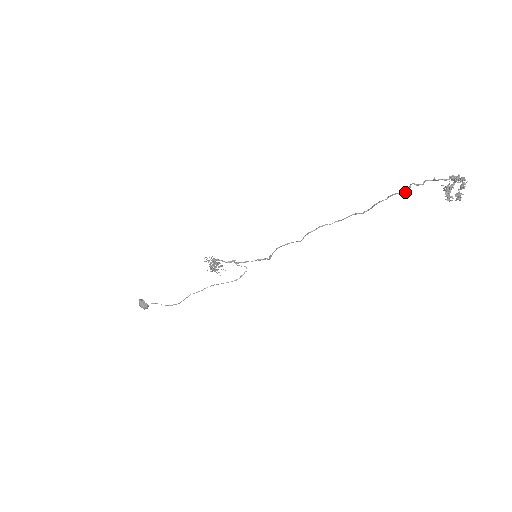
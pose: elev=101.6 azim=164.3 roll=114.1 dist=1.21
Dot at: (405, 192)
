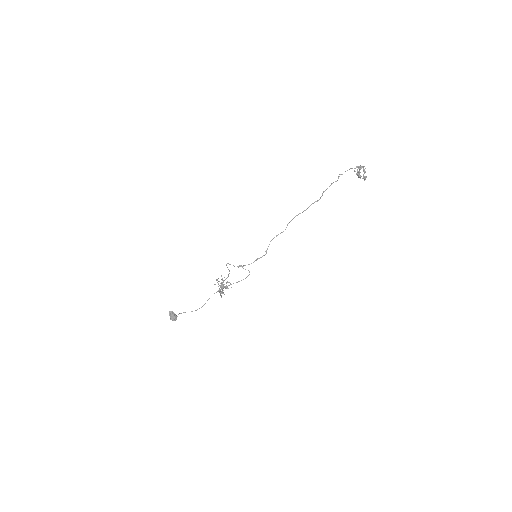
Dot at: (337, 180)
